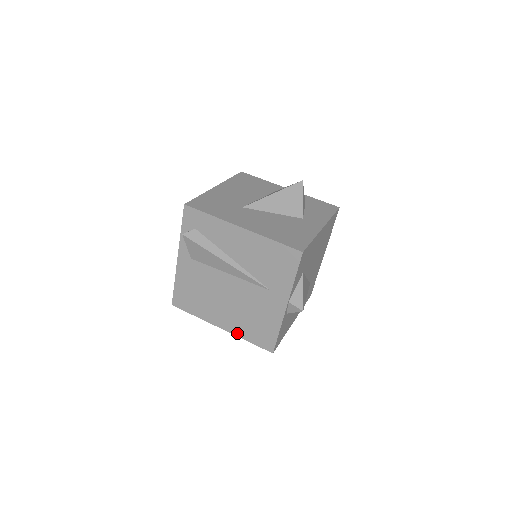
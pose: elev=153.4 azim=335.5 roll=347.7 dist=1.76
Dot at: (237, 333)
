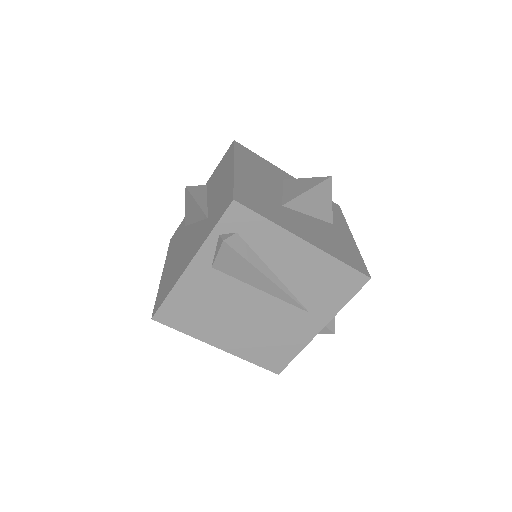
Dot at: (240, 354)
